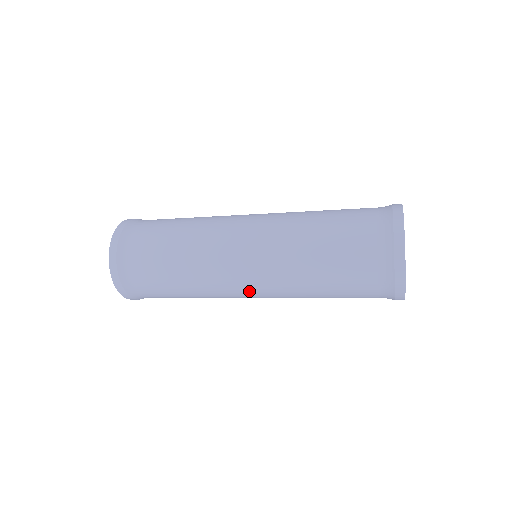
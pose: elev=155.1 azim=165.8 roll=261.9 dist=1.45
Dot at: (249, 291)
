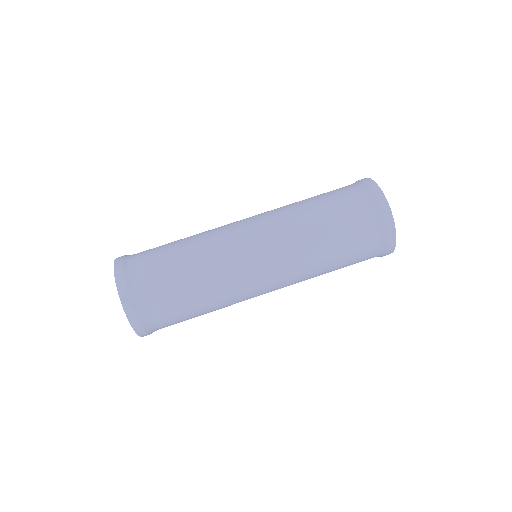
Dot at: occluded
